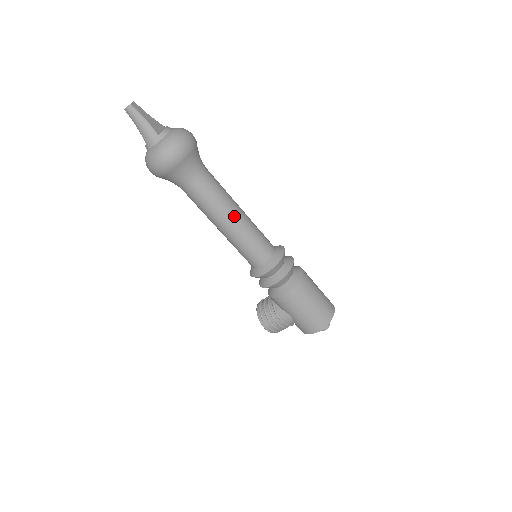
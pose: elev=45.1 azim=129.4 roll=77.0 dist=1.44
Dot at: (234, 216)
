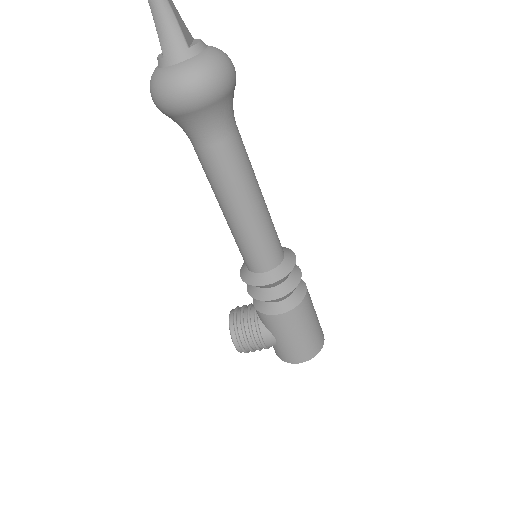
Dot at: (254, 200)
